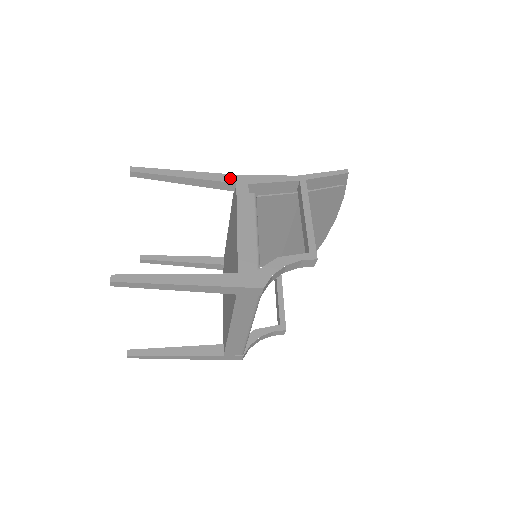
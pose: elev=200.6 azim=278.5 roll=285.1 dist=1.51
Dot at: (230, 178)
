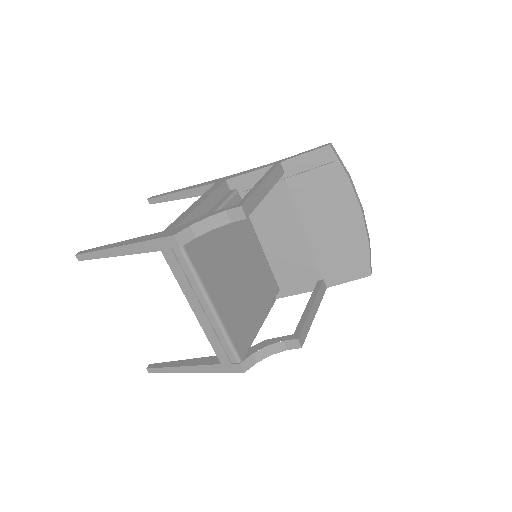
Dot at: (214, 181)
